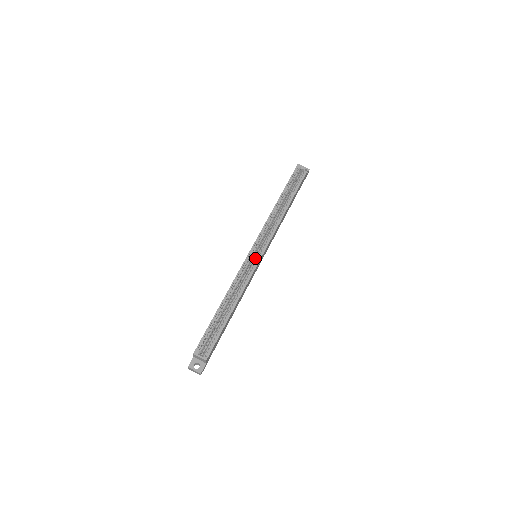
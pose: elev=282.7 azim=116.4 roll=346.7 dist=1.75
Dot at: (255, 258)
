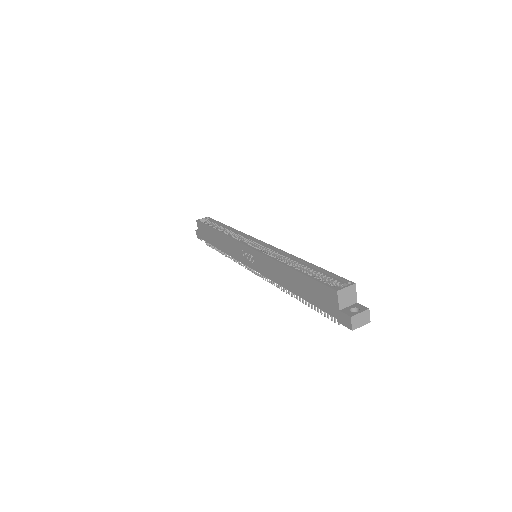
Dot at: (259, 247)
